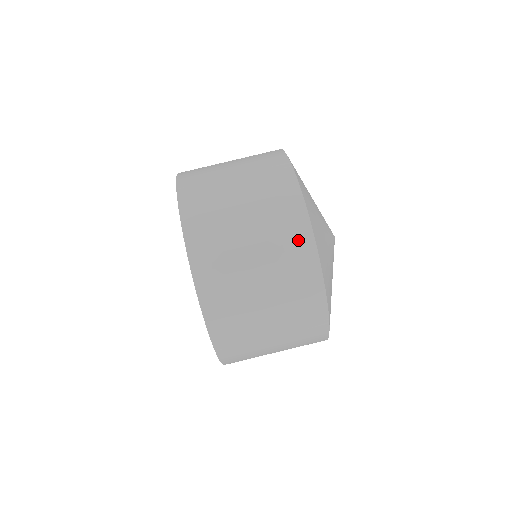
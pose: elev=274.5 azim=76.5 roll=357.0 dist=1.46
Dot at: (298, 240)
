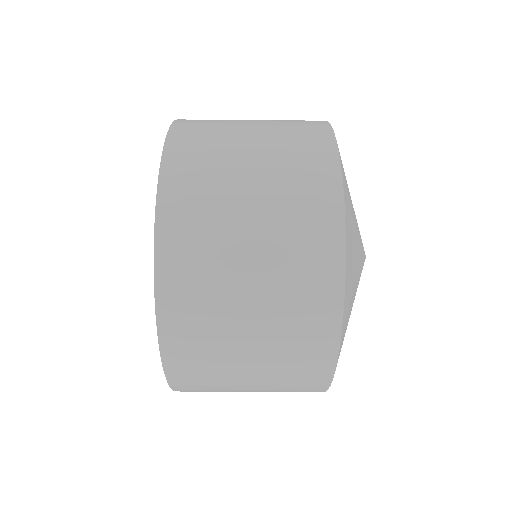
Dot at: occluded
